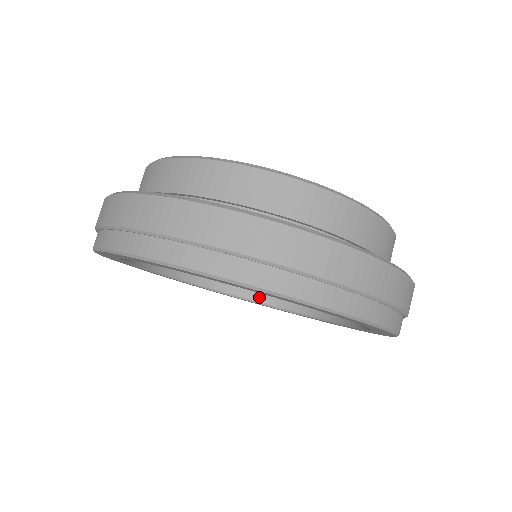
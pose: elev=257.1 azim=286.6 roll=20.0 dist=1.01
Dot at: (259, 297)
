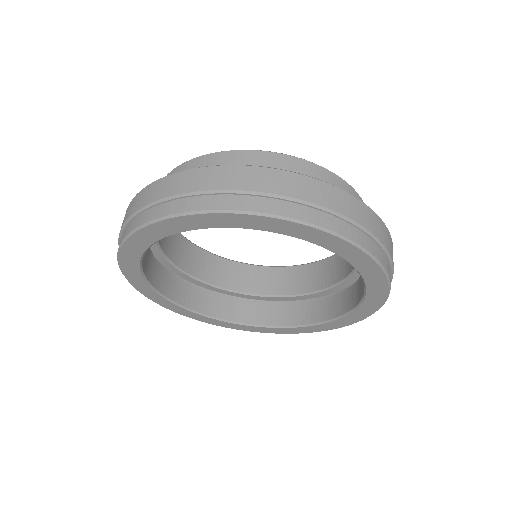
Dot at: (273, 321)
